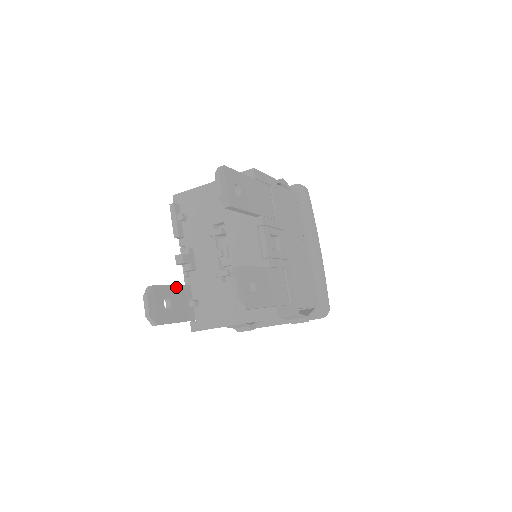
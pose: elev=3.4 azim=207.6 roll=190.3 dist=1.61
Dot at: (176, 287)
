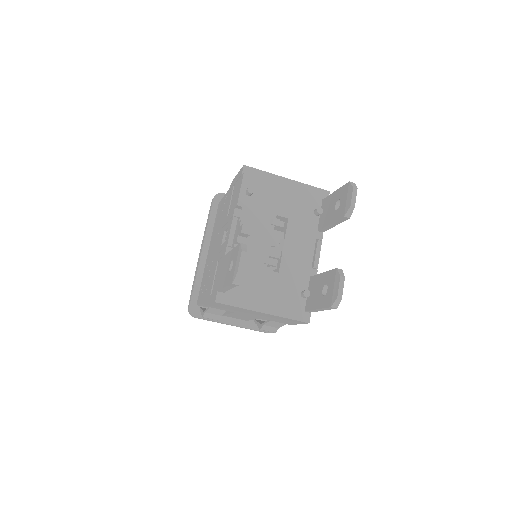
Dot at: occluded
